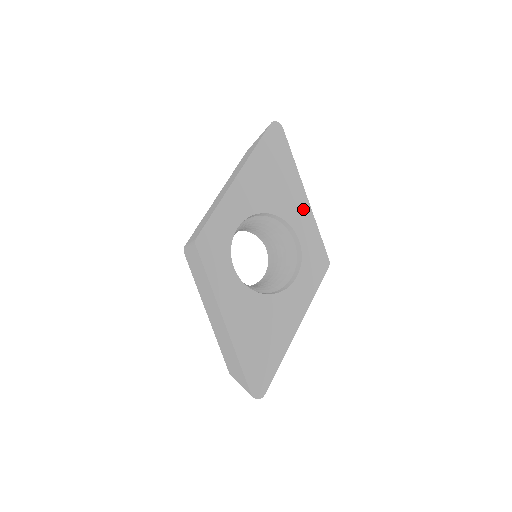
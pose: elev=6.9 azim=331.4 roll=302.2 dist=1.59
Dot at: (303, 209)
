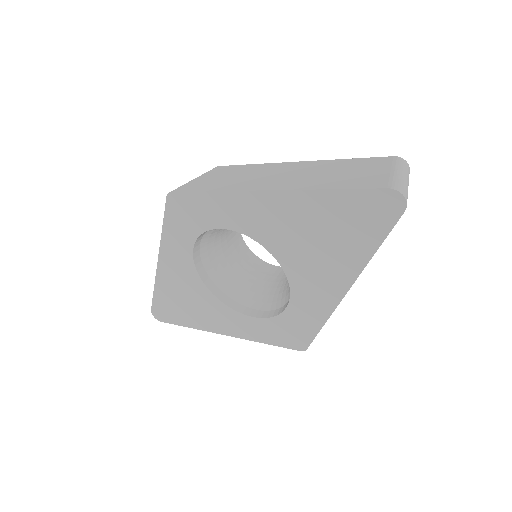
Dot at: (324, 297)
